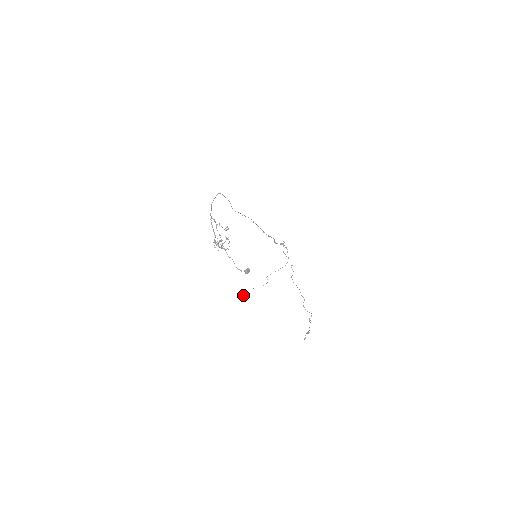
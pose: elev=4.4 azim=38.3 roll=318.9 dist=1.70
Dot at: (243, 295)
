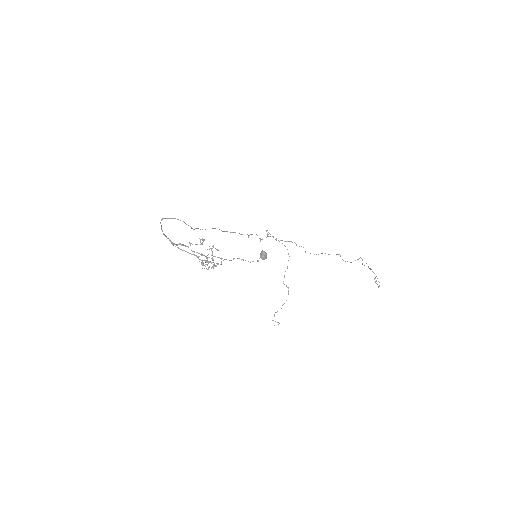
Dot at: occluded
